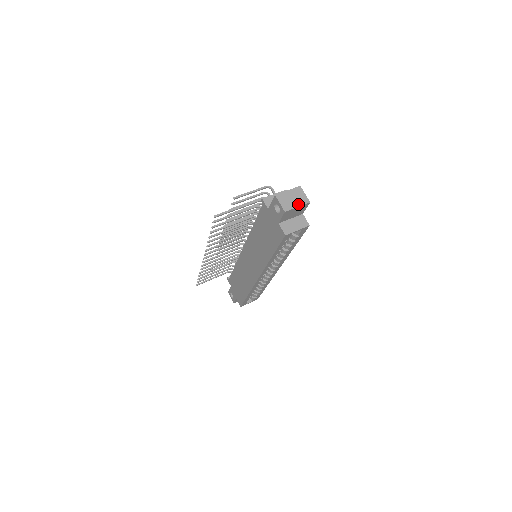
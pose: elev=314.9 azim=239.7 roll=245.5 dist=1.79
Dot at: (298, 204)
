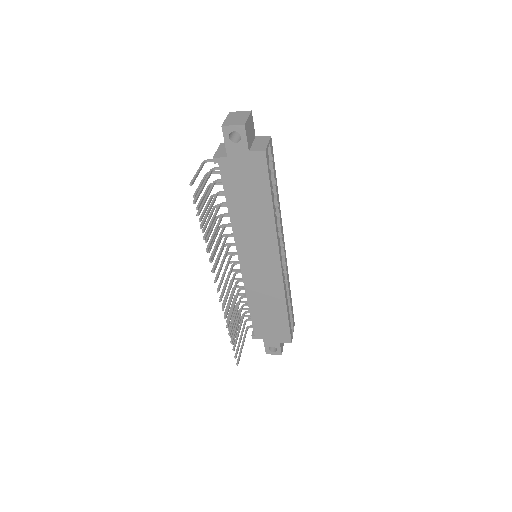
Dot at: (245, 117)
